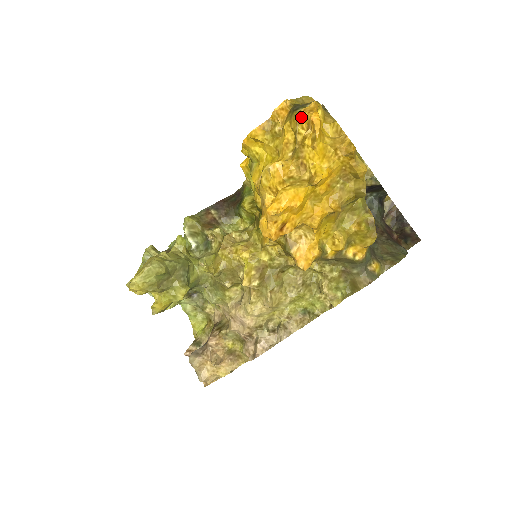
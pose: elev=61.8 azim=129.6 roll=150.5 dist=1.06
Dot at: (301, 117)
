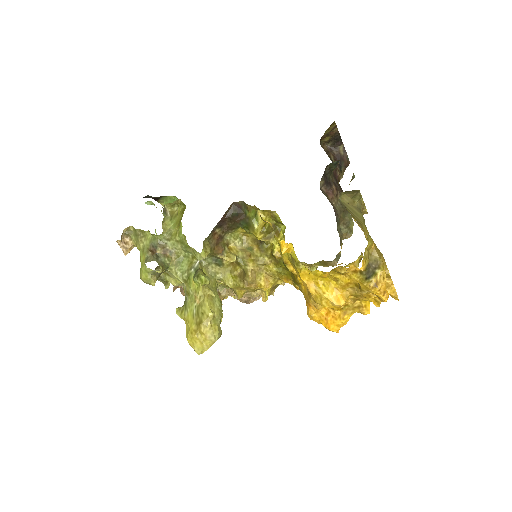
Dot at: (375, 293)
